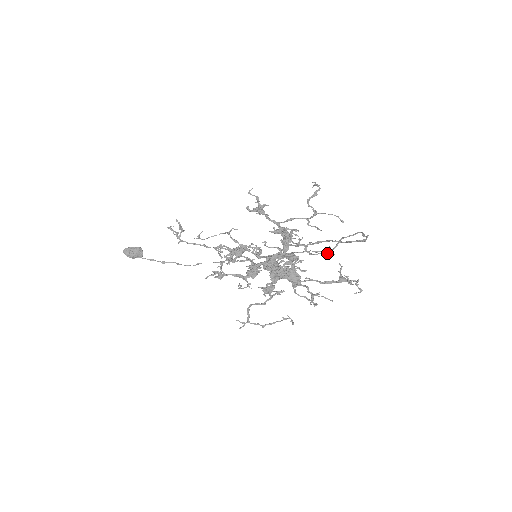
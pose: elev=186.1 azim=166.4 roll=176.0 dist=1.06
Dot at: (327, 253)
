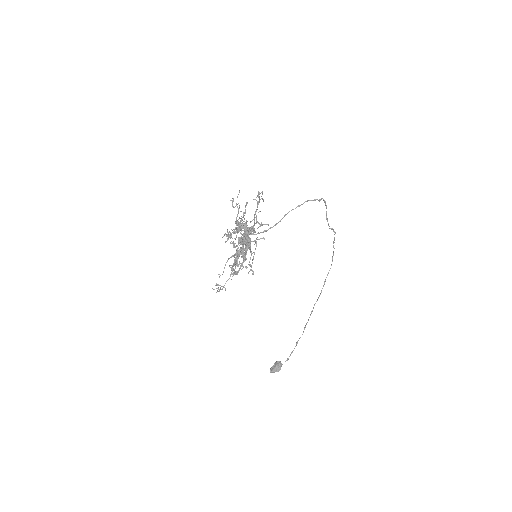
Dot at: (246, 205)
